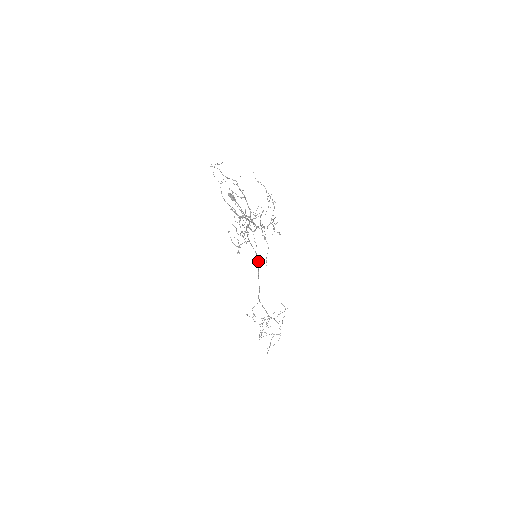
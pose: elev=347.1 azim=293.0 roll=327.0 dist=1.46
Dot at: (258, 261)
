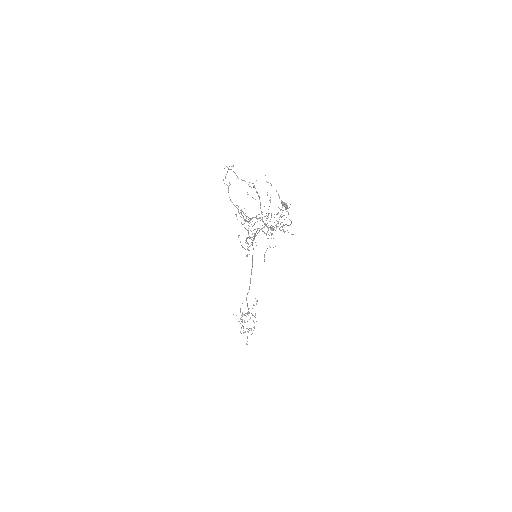
Dot at: (252, 260)
